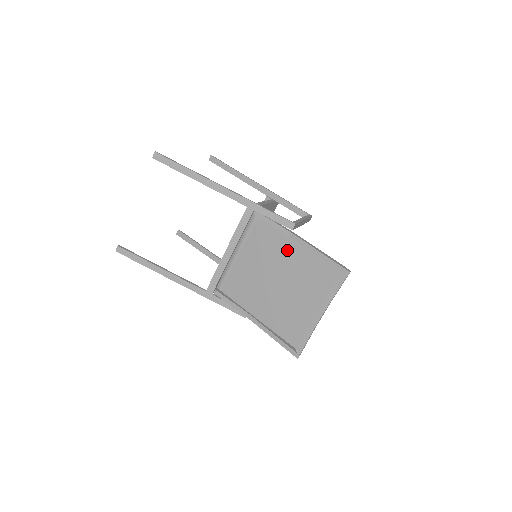
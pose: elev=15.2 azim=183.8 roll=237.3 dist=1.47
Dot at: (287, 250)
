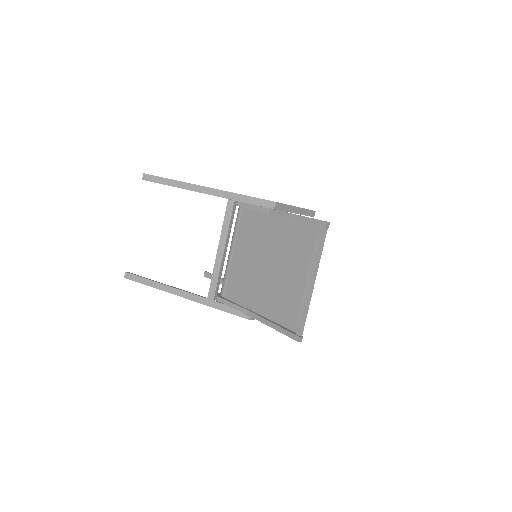
Dot at: (271, 228)
